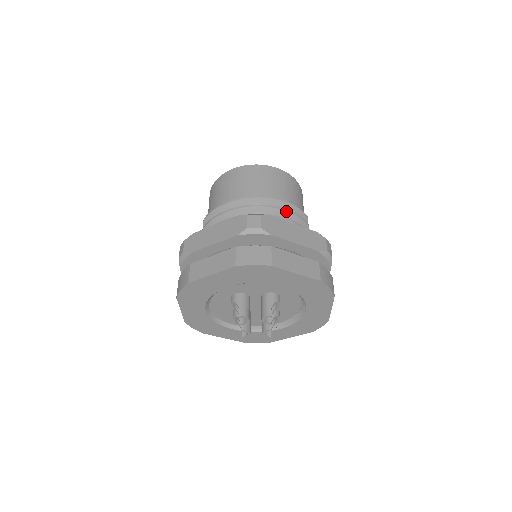
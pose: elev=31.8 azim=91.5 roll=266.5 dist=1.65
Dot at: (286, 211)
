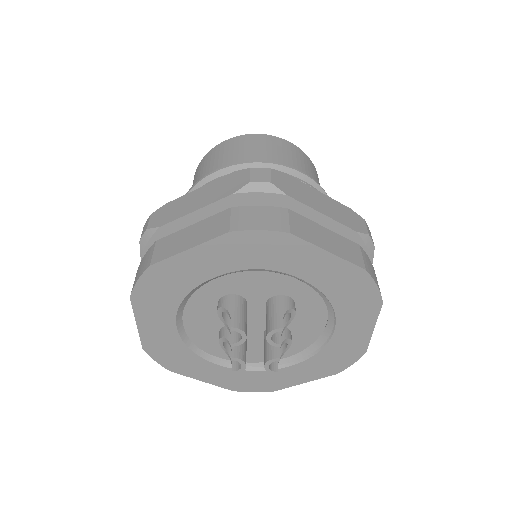
Dot at: occluded
